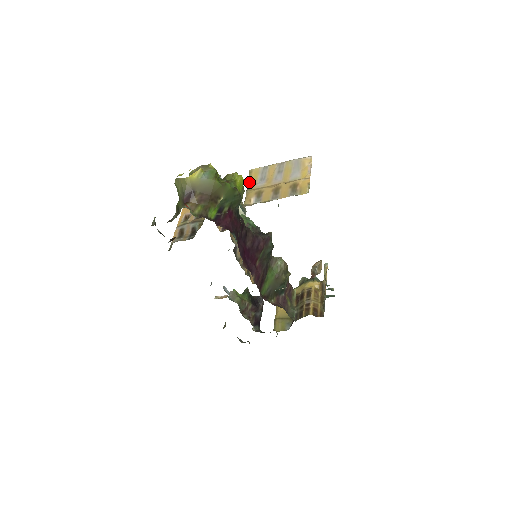
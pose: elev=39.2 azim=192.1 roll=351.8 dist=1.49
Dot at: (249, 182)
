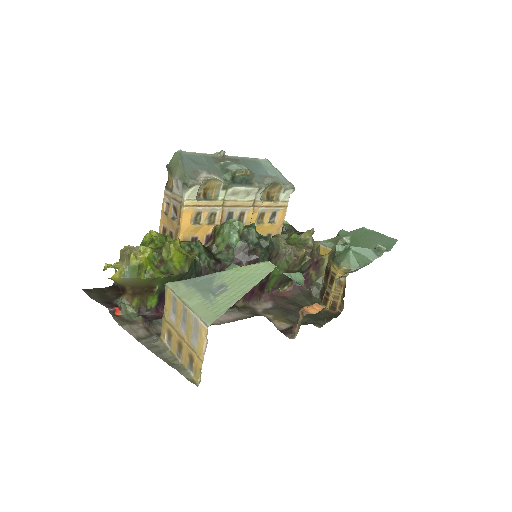
Dot at: (164, 306)
